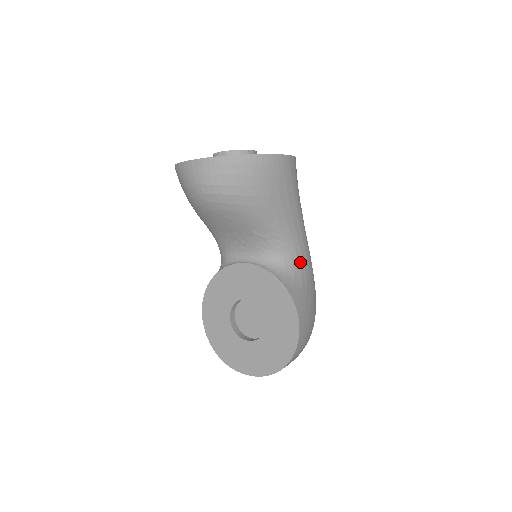
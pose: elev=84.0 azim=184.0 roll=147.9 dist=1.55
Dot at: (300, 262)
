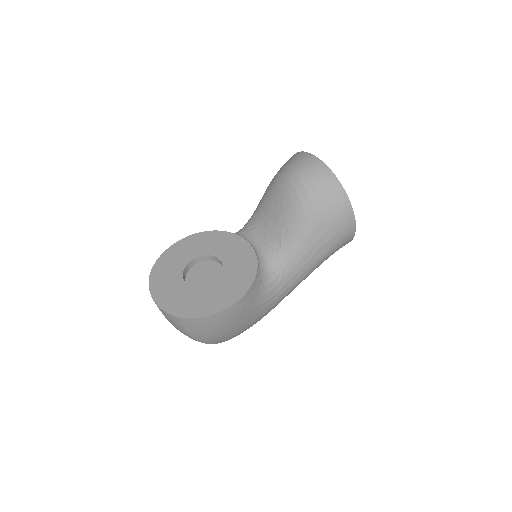
Dot at: (275, 289)
